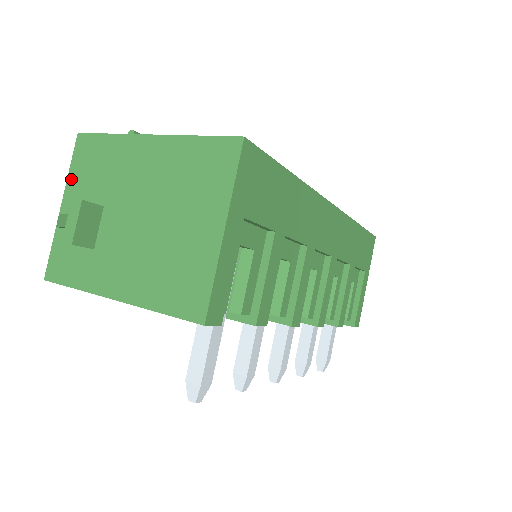
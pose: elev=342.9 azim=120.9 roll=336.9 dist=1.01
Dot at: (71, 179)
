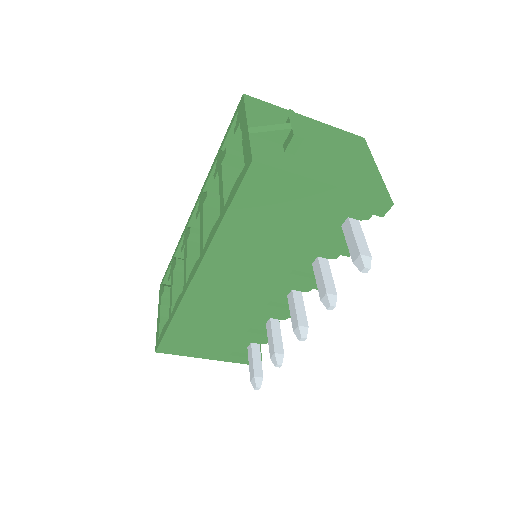
Dot at: (250, 113)
